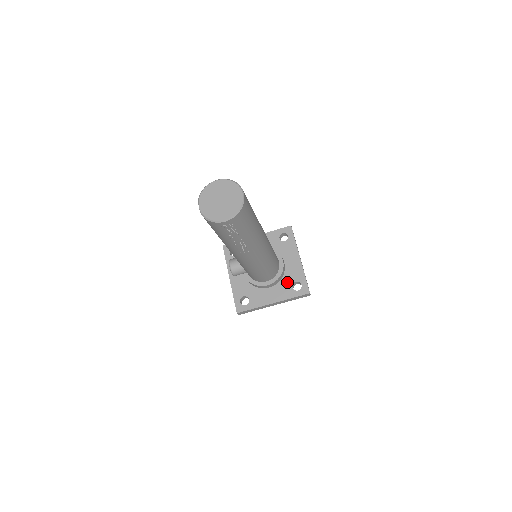
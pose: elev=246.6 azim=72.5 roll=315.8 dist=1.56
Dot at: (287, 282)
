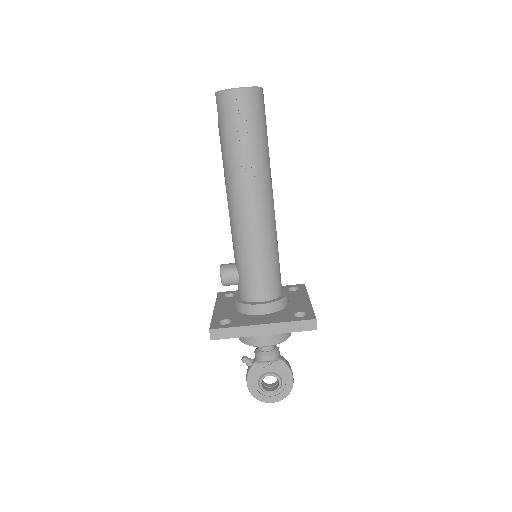
Dot at: (288, 312)
